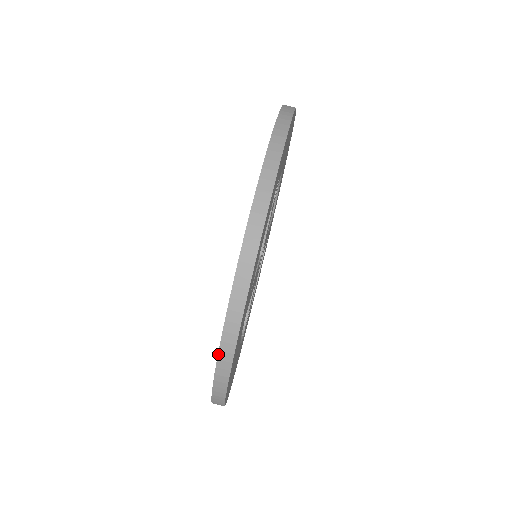
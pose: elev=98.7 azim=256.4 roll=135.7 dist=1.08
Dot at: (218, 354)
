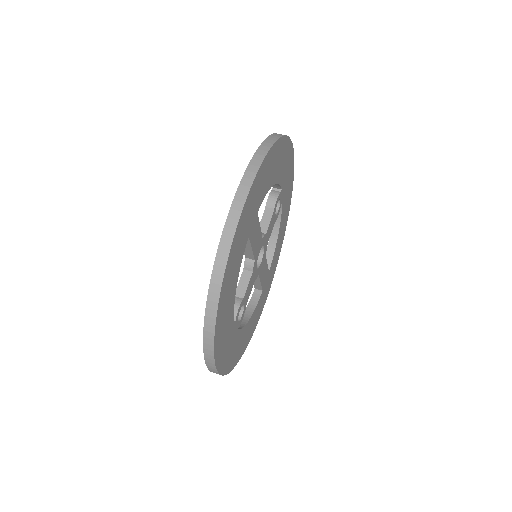
Dot at: (232, 204)
